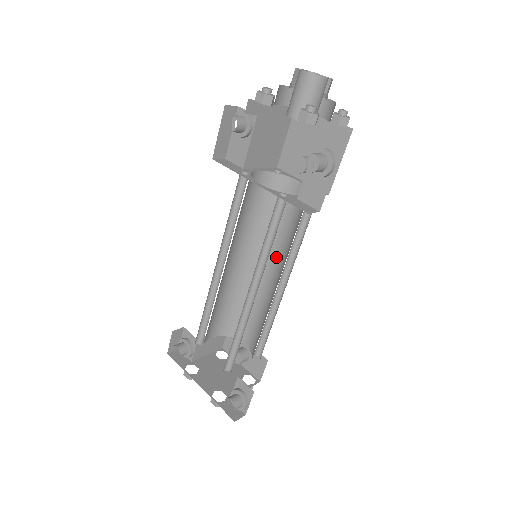
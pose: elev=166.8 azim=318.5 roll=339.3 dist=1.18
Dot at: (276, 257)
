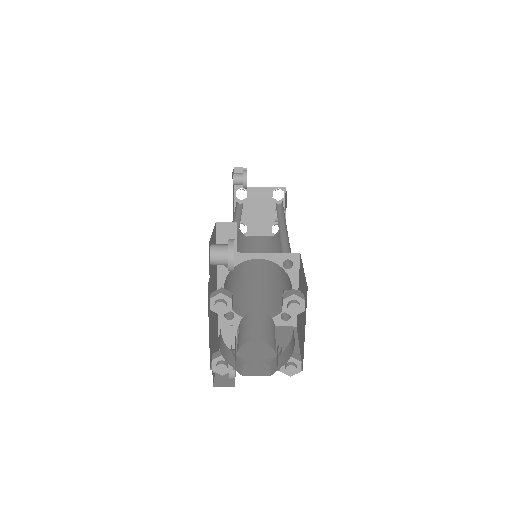
Dot at: occluded
